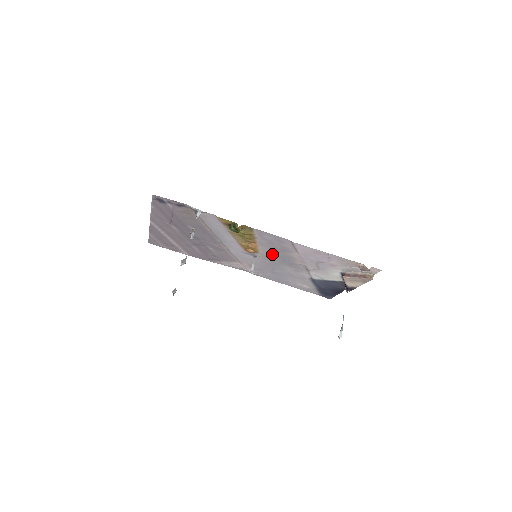
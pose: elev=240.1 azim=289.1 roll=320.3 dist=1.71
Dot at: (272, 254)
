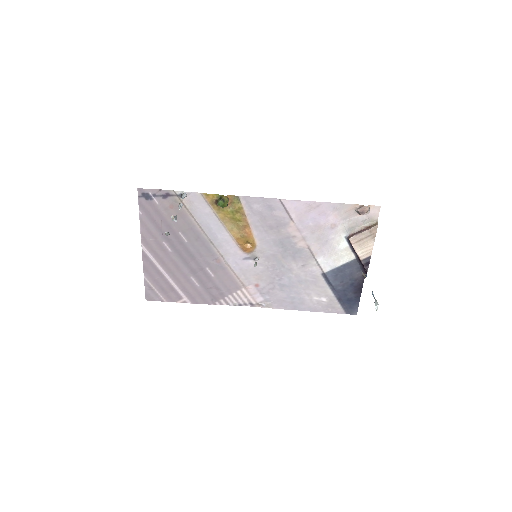
Dot at: (270, 243)
